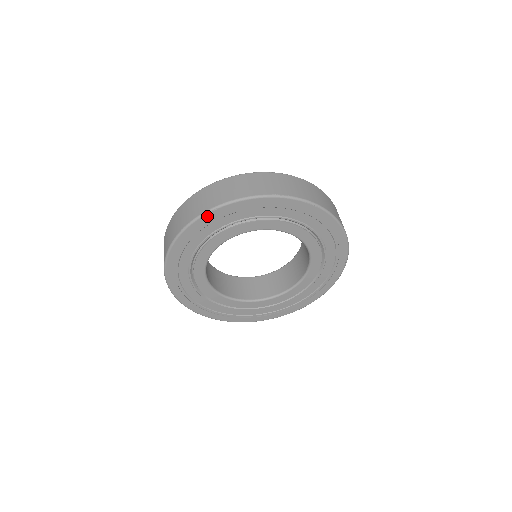
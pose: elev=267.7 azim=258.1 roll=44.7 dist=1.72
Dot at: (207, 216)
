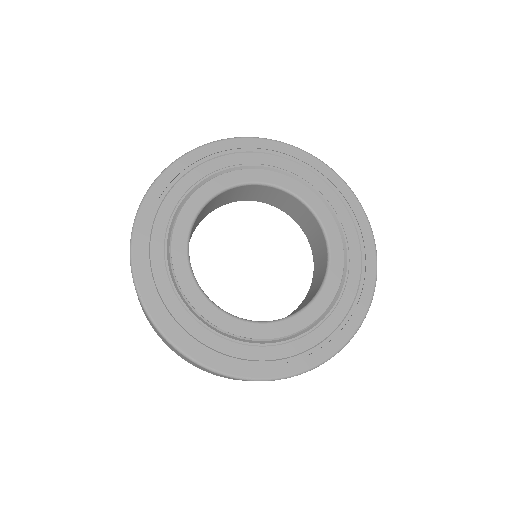
Dot at: (159, 182)
